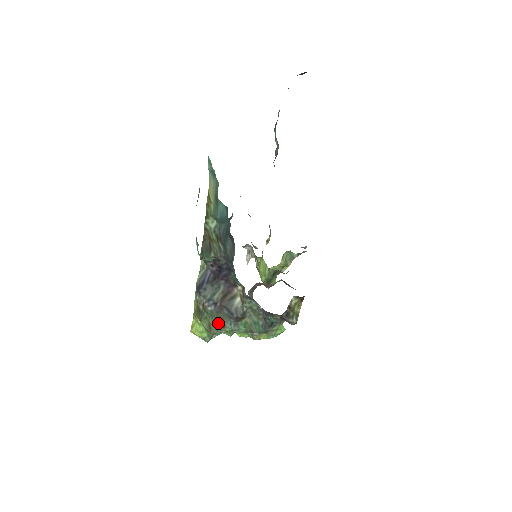
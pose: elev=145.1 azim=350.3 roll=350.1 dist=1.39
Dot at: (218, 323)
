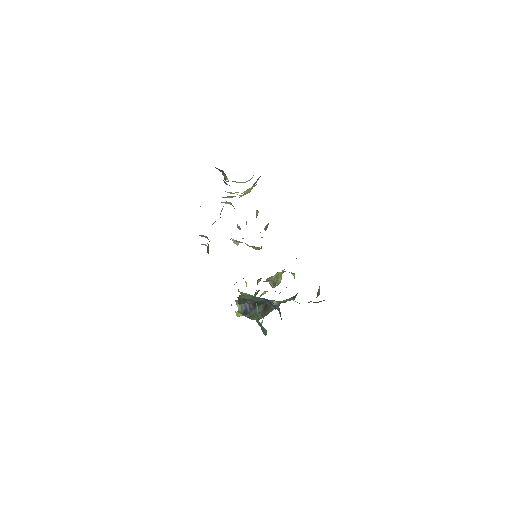
Dot at: (264, 315)
